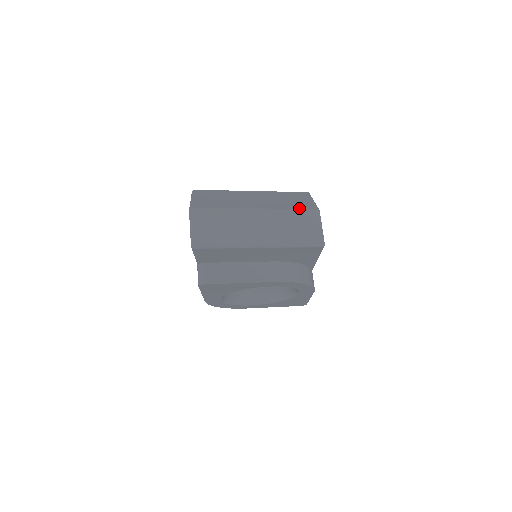
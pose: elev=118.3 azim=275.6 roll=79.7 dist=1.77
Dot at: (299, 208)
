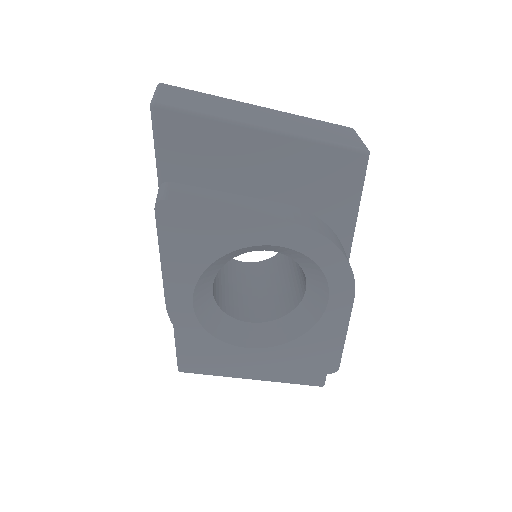
Dot at: (323, 122)
